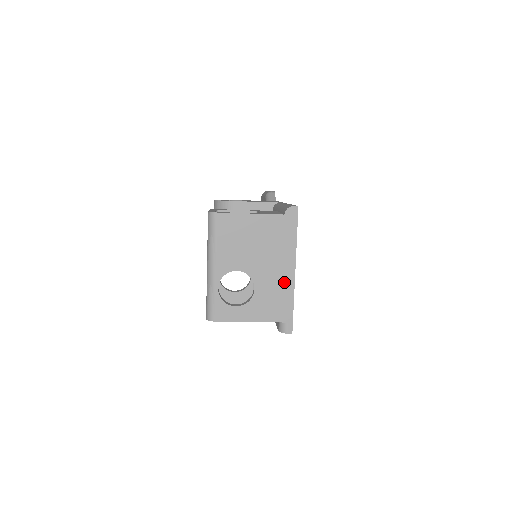
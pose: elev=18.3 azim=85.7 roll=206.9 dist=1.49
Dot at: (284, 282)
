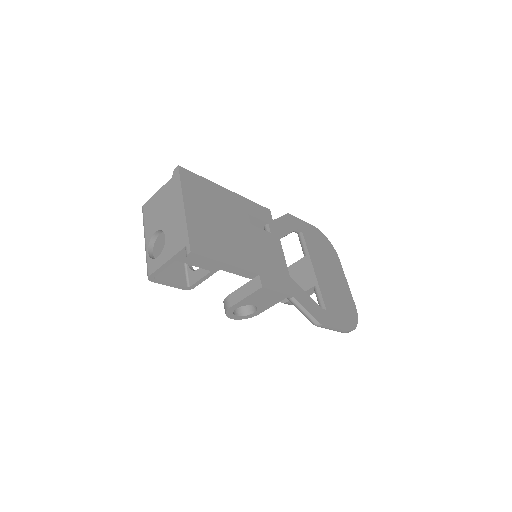
Dot at: (180, 218)
